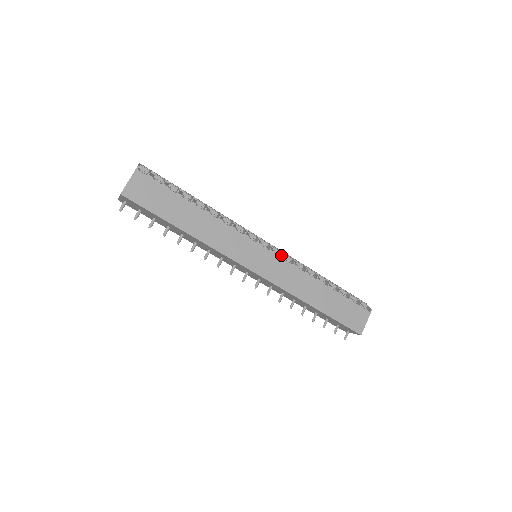
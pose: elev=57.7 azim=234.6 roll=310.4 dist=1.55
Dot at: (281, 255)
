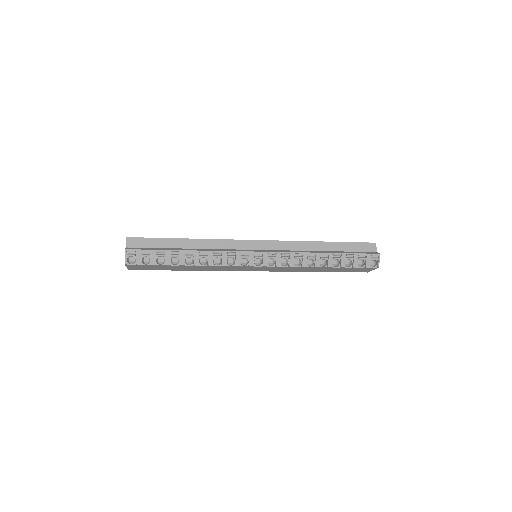
Dot at: (275, 264)
